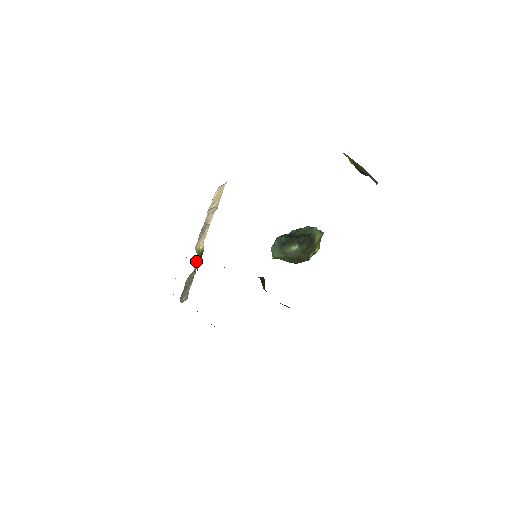
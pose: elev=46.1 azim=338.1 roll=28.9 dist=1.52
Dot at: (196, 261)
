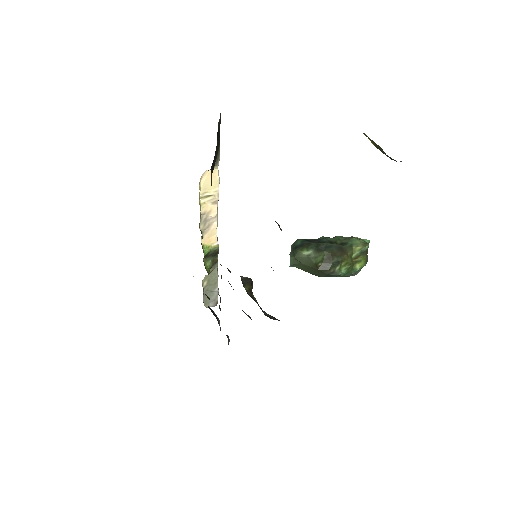
Dot at: (208, 259)
